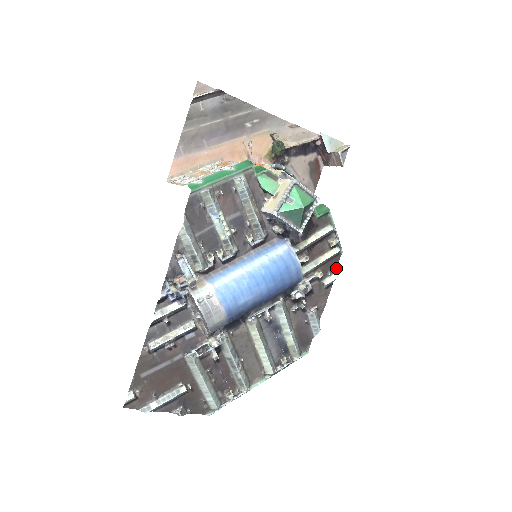
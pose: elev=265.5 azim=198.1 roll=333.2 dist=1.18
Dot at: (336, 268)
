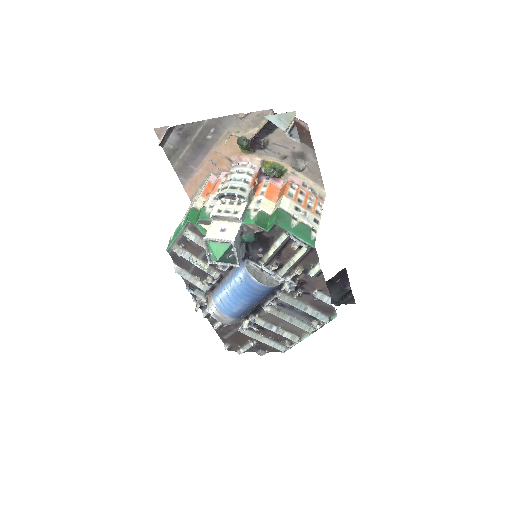
Dot at: (318, 259)
